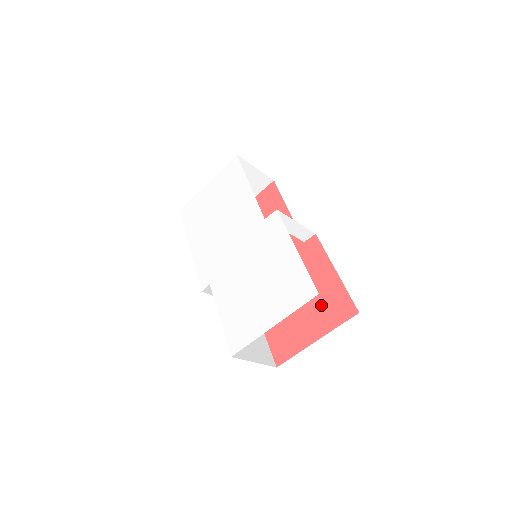
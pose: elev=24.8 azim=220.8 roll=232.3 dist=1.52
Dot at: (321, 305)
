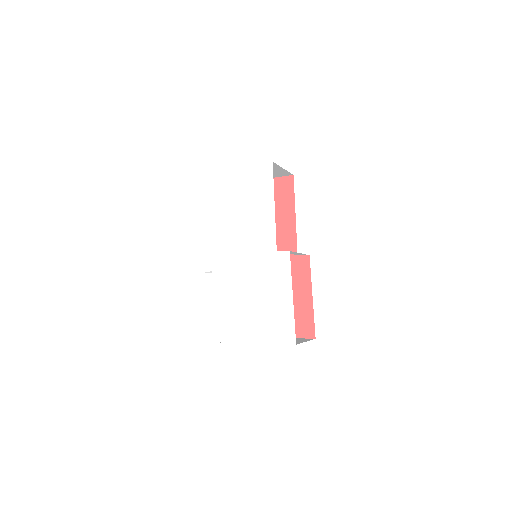
Dot at: occluded
